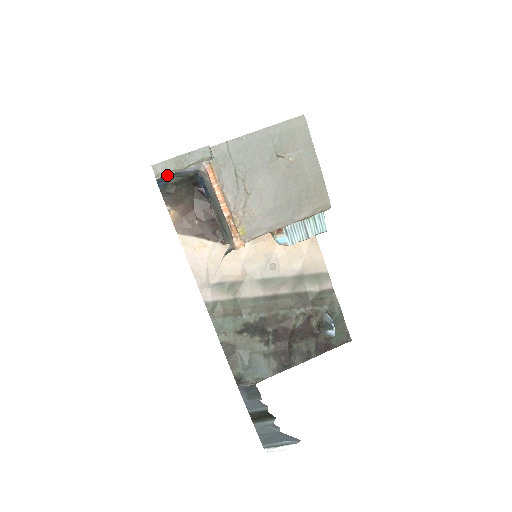
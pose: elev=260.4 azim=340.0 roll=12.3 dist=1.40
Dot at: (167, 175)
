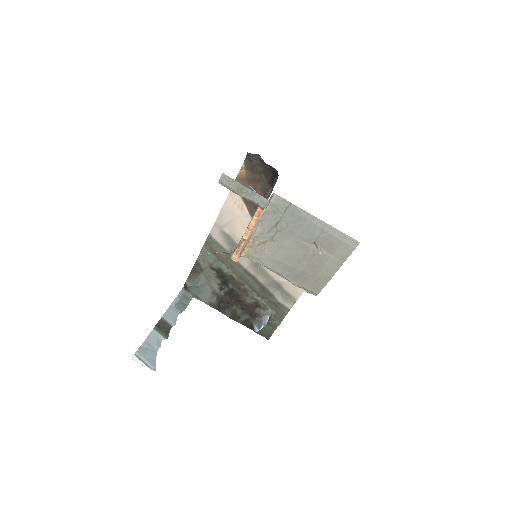
Dot at: occluded
